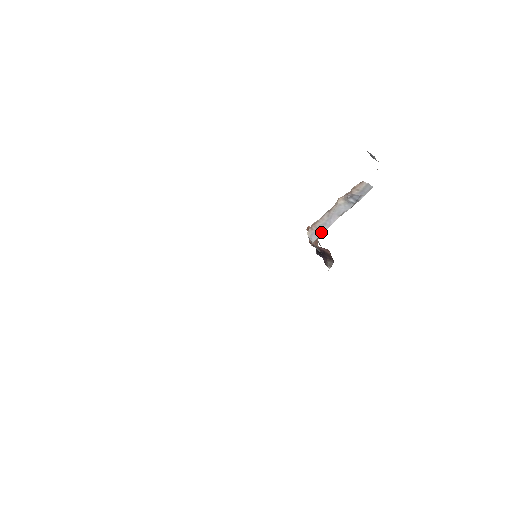
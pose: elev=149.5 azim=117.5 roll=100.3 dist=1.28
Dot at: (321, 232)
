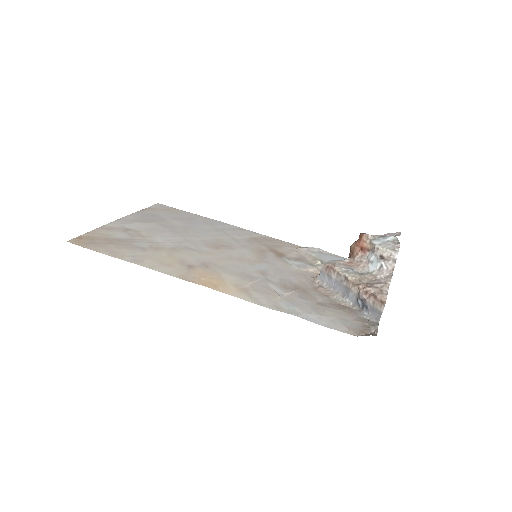
Dot at: (326, 282)
